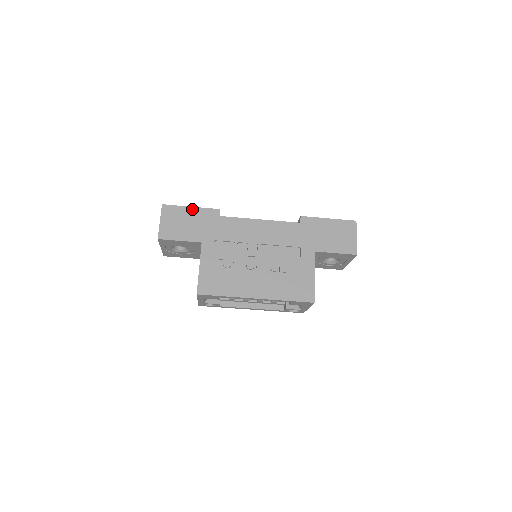
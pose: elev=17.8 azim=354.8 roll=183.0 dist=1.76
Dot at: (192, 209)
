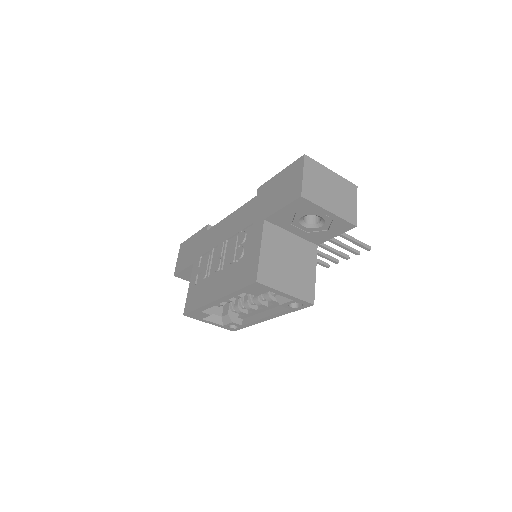
Dot at: (193, 237)
